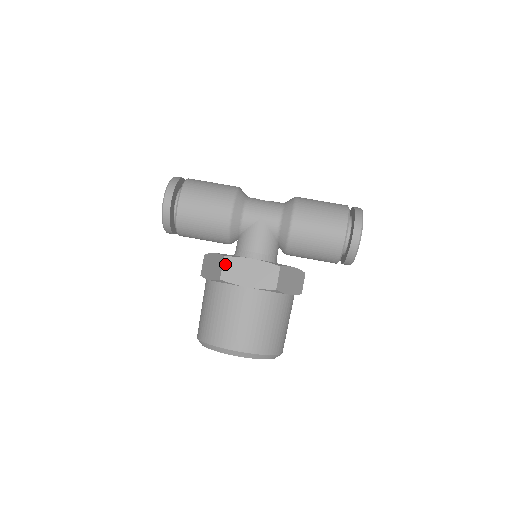
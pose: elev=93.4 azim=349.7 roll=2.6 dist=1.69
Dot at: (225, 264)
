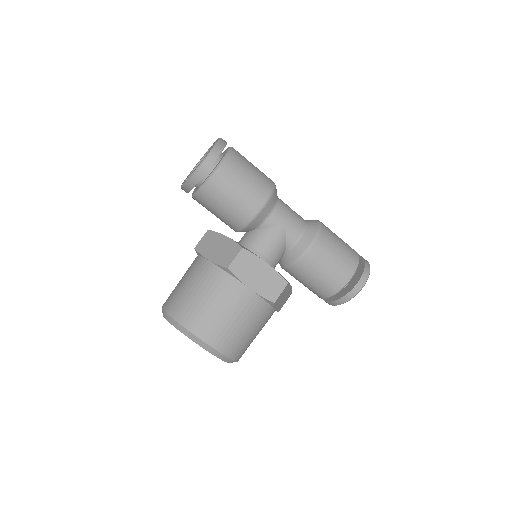
Dot at: (240, 255)
